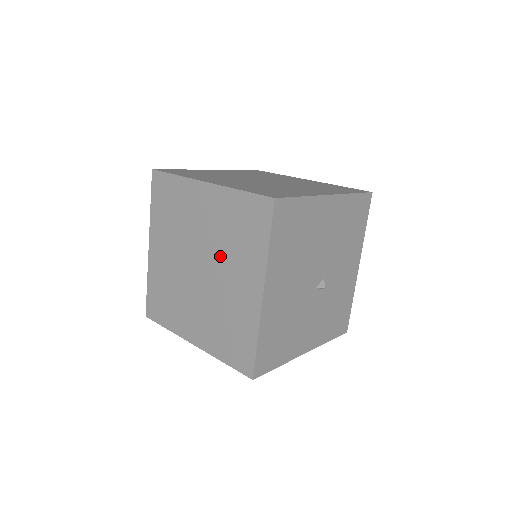
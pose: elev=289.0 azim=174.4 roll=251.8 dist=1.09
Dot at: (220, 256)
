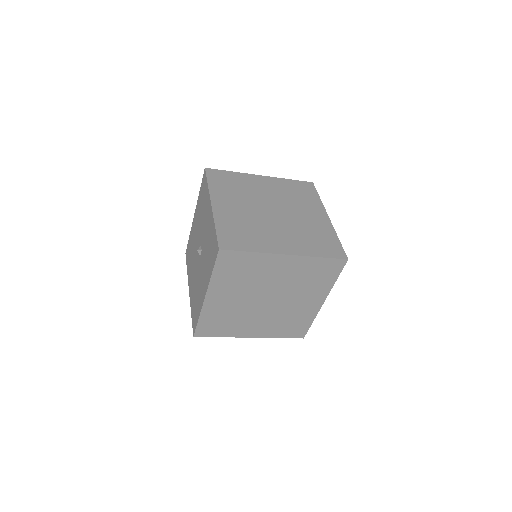
Dot at: (291, 291)
